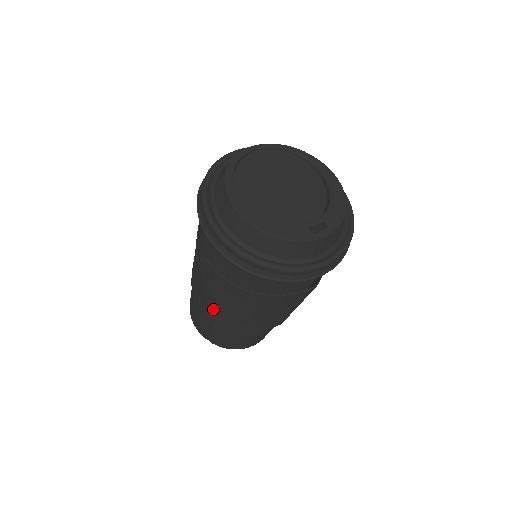
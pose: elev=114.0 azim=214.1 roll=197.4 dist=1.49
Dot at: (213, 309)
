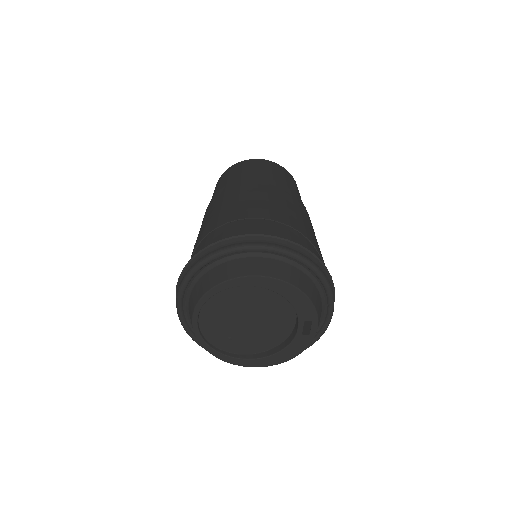
Dot at: occluded
